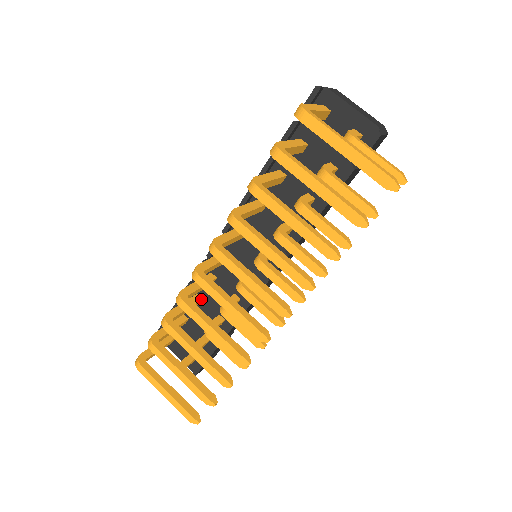
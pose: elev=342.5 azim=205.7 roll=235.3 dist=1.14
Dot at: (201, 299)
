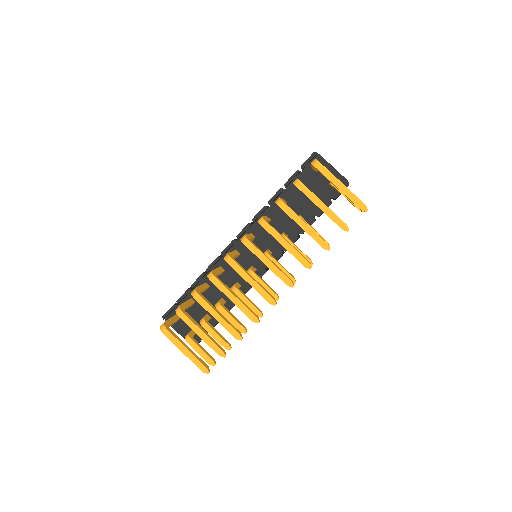
Dot at: (209, 286)
